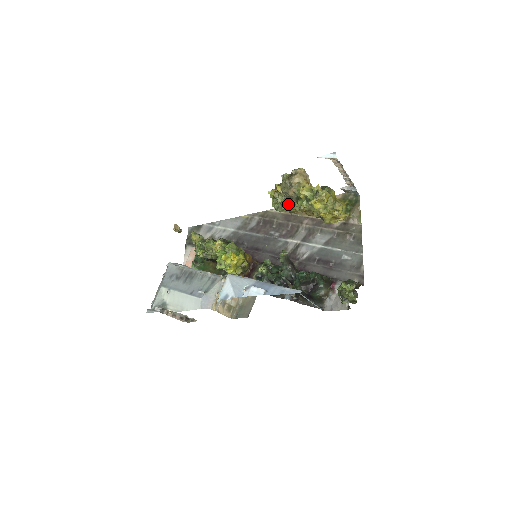
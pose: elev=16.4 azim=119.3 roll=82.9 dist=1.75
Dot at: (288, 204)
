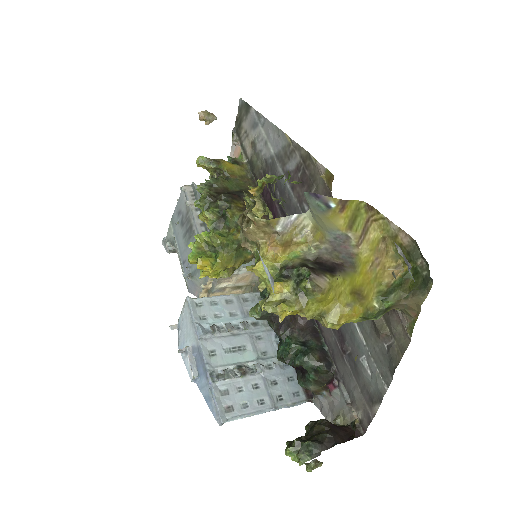
Dot at: occluded
